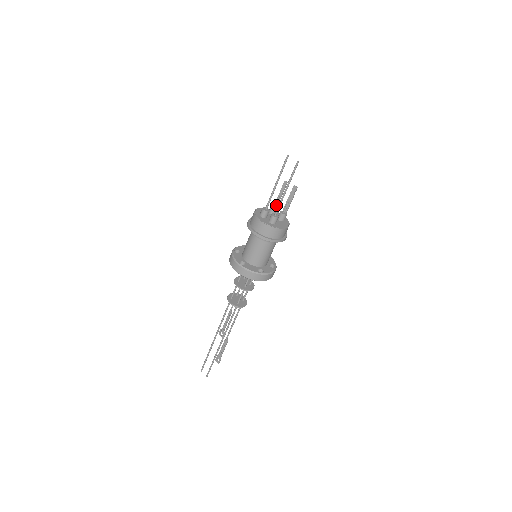
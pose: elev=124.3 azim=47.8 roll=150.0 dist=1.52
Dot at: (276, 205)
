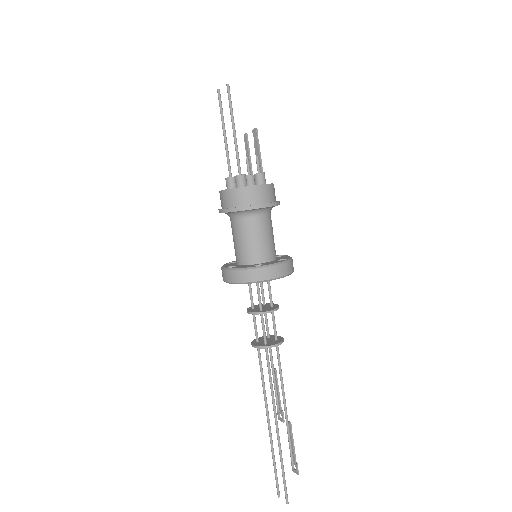
Dot at: (250, 173)
